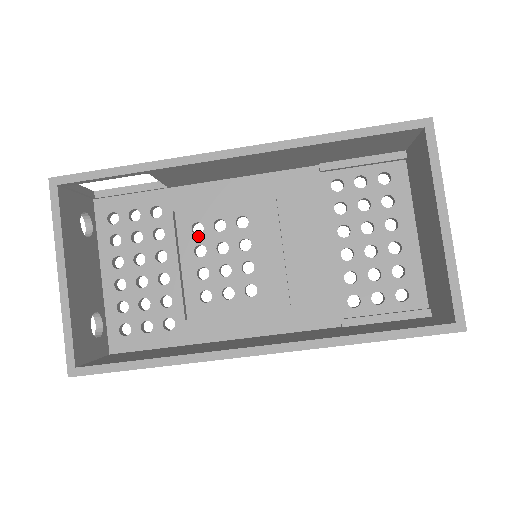
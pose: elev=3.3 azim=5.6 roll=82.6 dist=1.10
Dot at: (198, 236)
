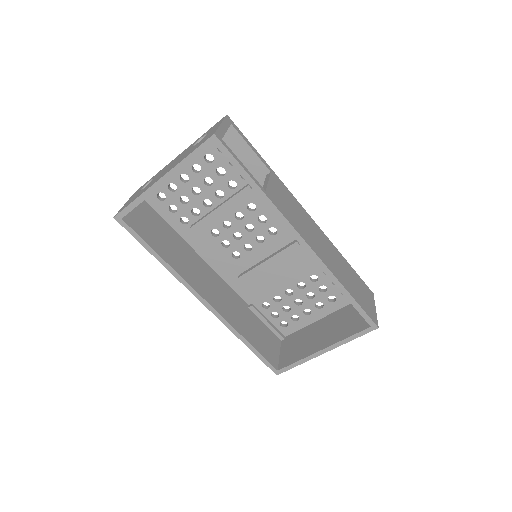
Dot at: (247, 210)
